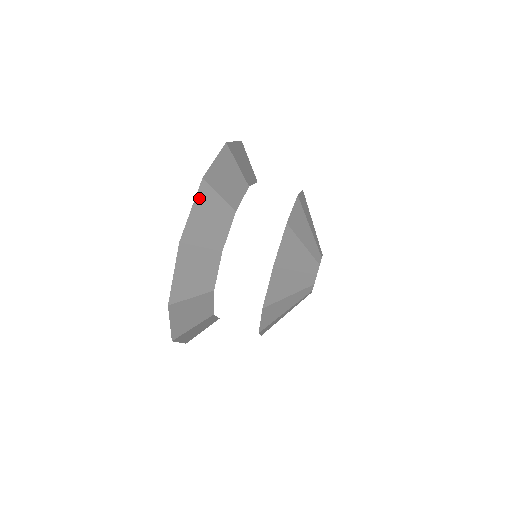
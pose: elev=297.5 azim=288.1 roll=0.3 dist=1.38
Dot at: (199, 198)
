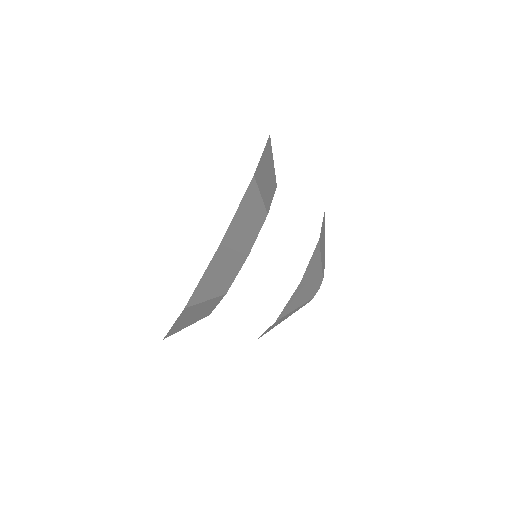
Dot at: (213, 263)
